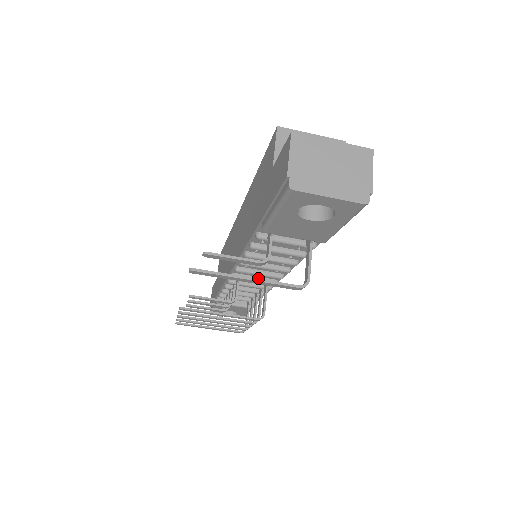
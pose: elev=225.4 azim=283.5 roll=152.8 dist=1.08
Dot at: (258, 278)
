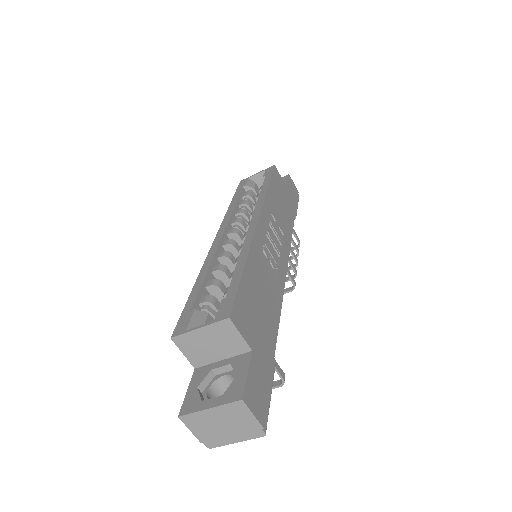
Dot at: occluded
